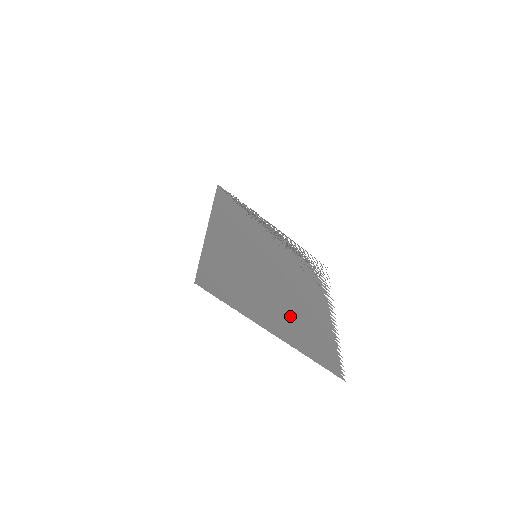
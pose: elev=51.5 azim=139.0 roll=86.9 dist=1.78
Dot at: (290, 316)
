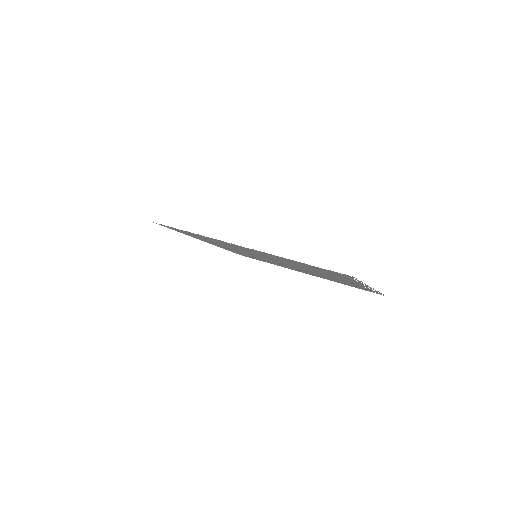
Dot at: (279, 259)
